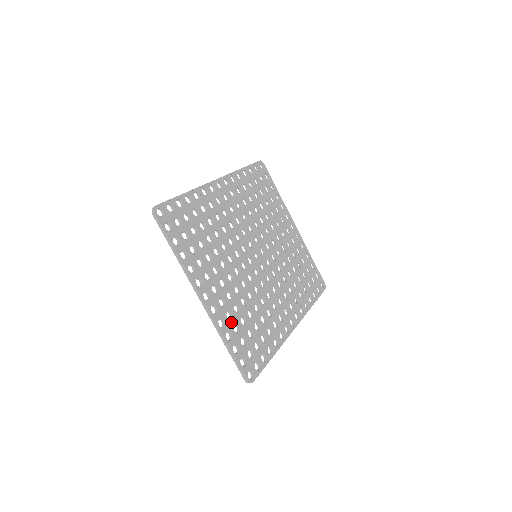
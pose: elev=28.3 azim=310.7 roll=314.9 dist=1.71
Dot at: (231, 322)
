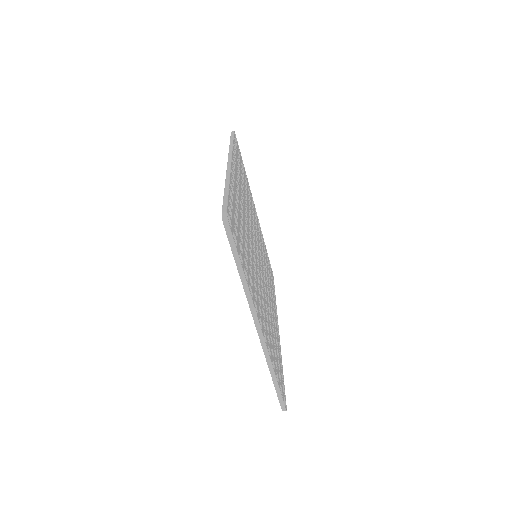
Dot at: (270, 346)
